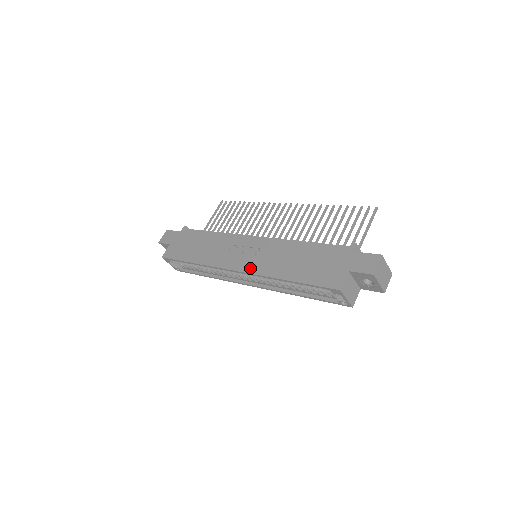
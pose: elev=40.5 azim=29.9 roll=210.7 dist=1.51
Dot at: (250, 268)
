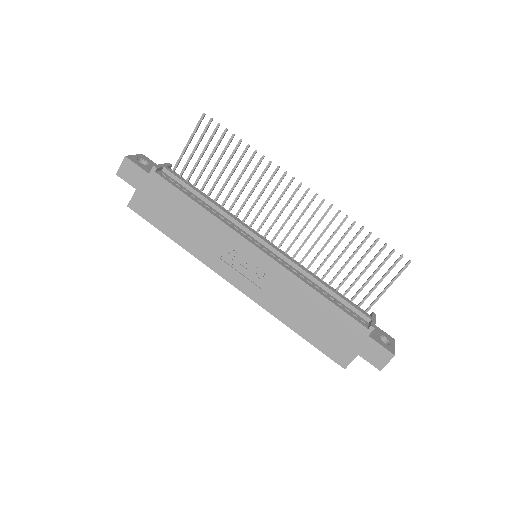
Dot at: (252, 293)
